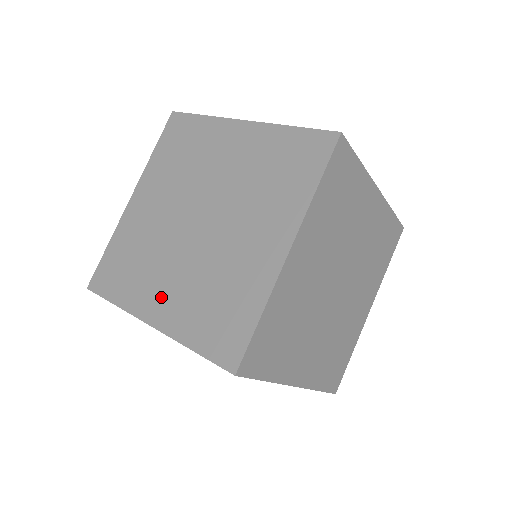
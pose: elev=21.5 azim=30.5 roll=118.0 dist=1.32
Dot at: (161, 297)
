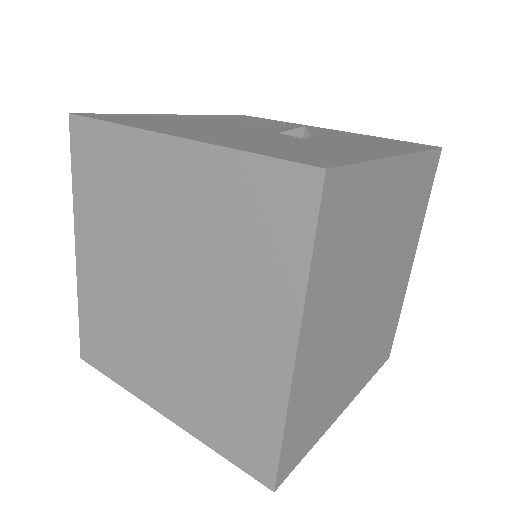
Dot at: (161, 385)
